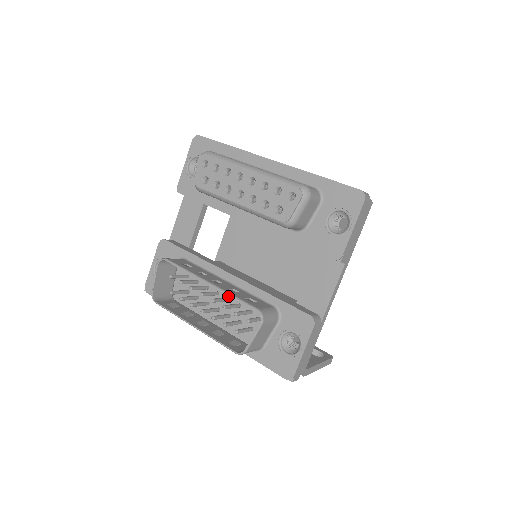
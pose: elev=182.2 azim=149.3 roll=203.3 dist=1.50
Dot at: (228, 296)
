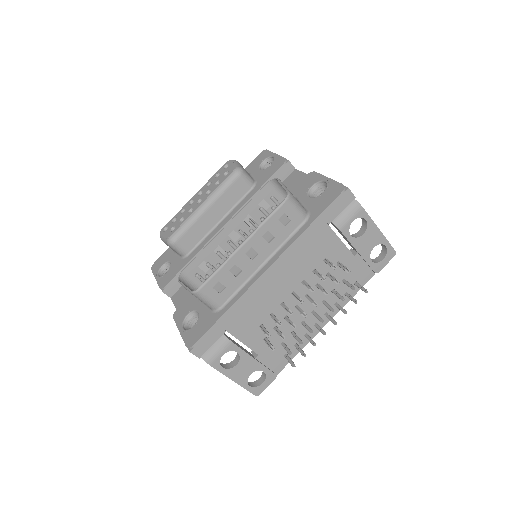
Dot at: occluded
